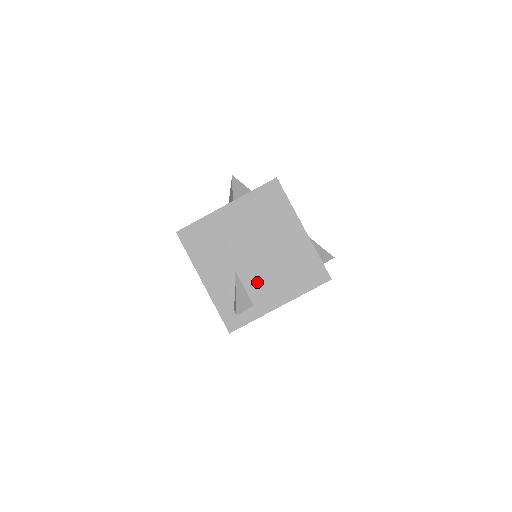
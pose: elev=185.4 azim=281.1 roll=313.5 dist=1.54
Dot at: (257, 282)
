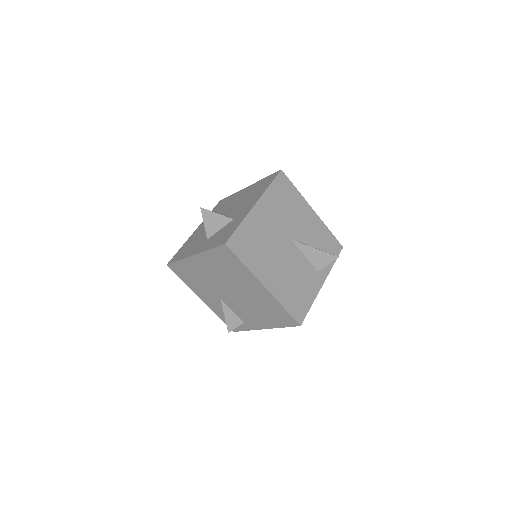
Dot at: (240, 310)
